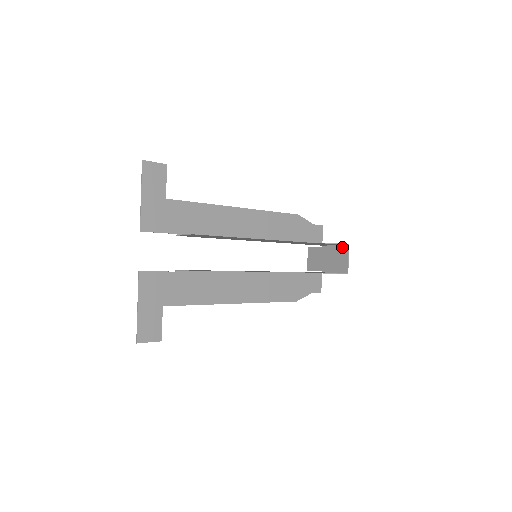
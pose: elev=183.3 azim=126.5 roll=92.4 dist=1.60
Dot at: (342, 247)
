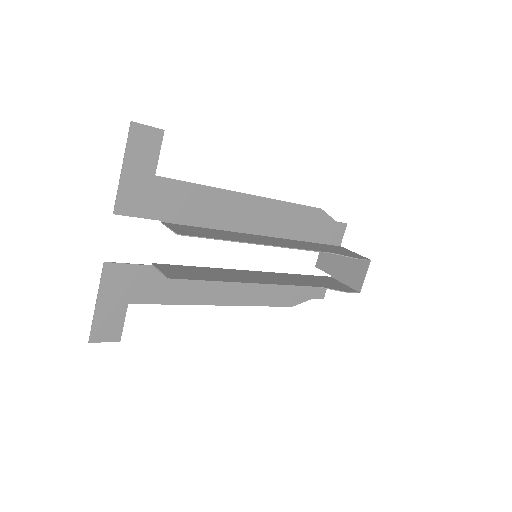
Dot at: (362, 260)
